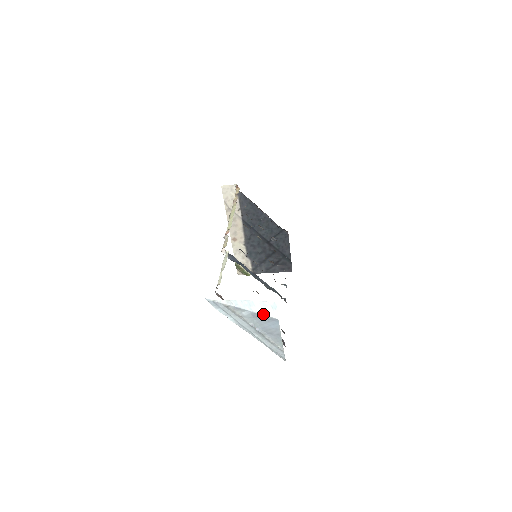
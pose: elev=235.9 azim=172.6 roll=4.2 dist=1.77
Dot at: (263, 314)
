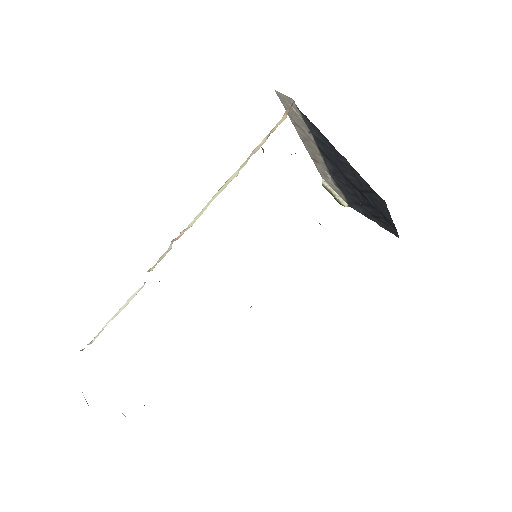
Dot at: occluded
